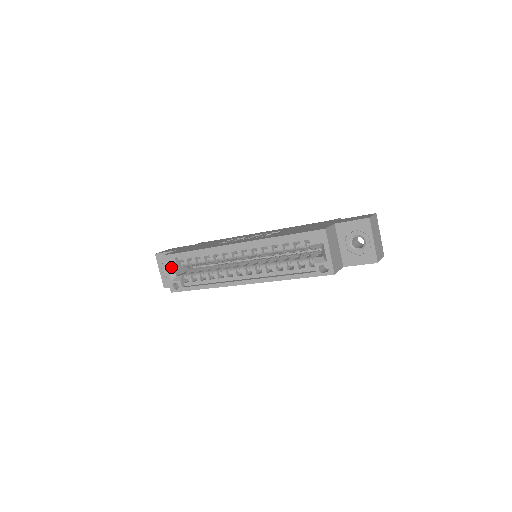
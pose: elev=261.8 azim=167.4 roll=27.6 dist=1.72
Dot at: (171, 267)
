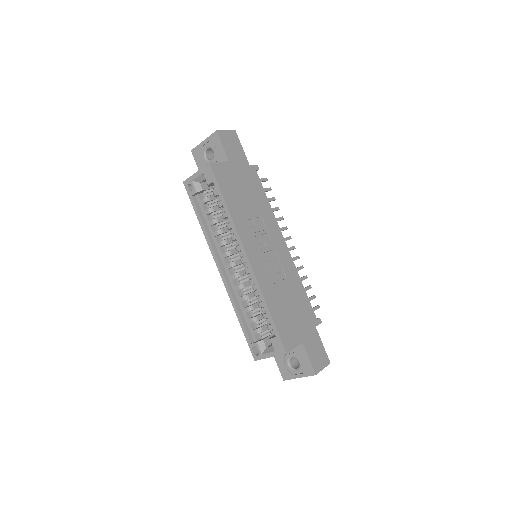
Dot at: (205, 176)
